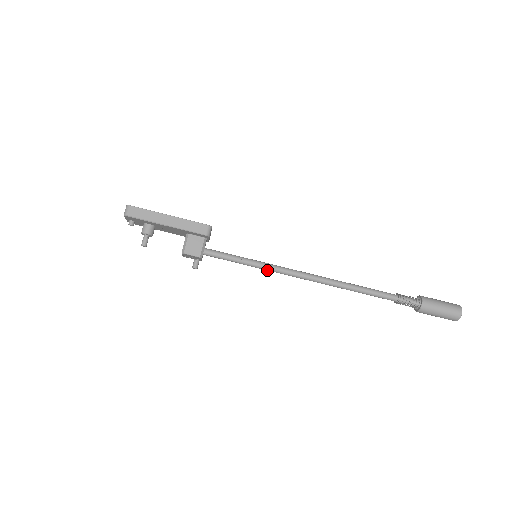
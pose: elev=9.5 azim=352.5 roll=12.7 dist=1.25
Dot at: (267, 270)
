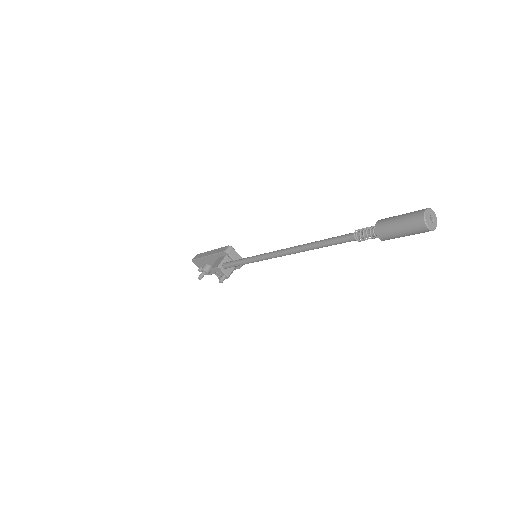
Dot at: (258, 260)
